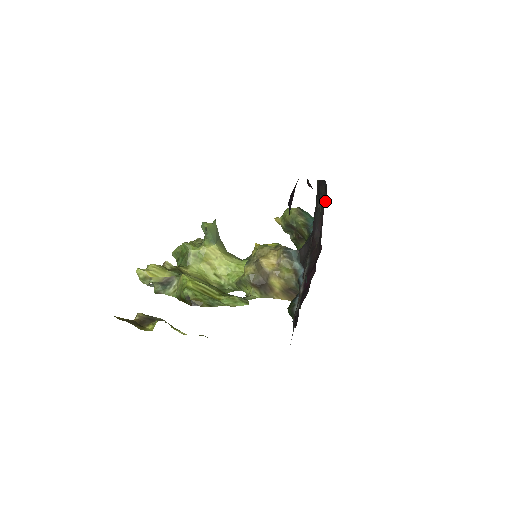
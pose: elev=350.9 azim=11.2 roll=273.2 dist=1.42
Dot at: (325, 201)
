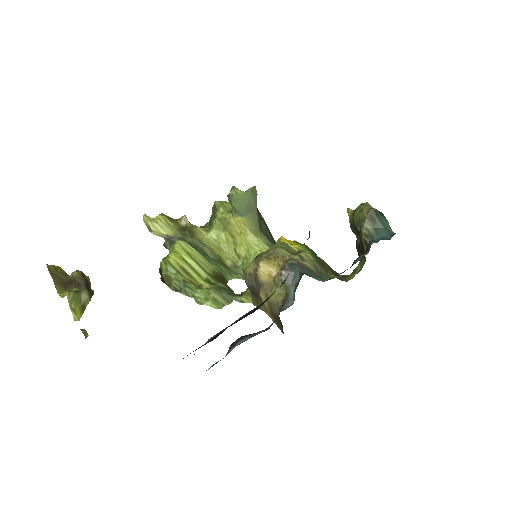
Dot at: occluded
